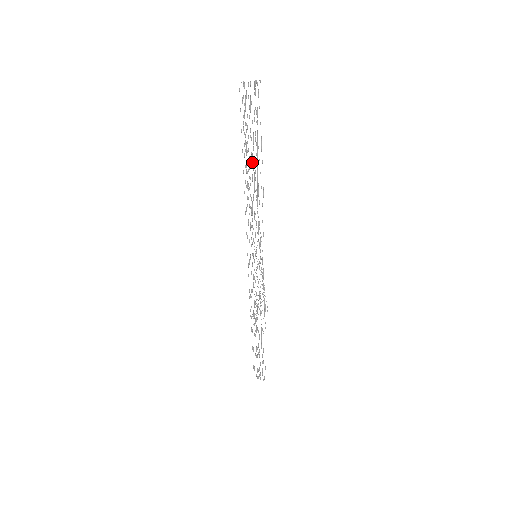
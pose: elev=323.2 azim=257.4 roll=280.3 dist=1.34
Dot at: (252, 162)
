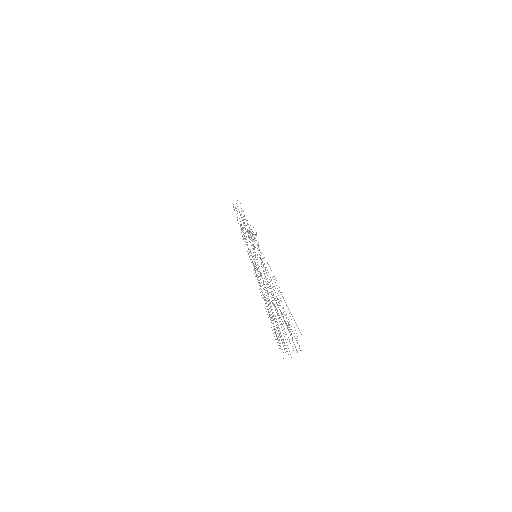
Dot at: occluded
